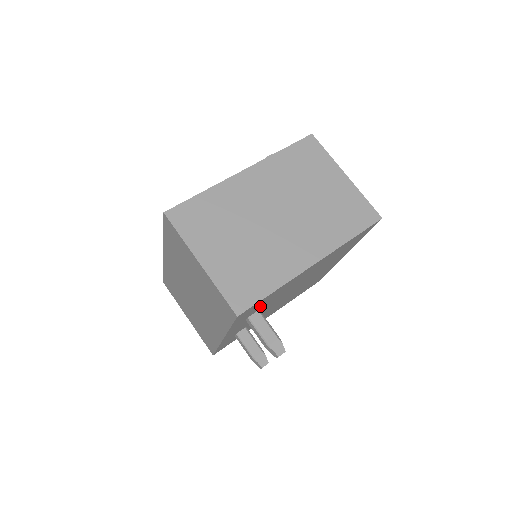
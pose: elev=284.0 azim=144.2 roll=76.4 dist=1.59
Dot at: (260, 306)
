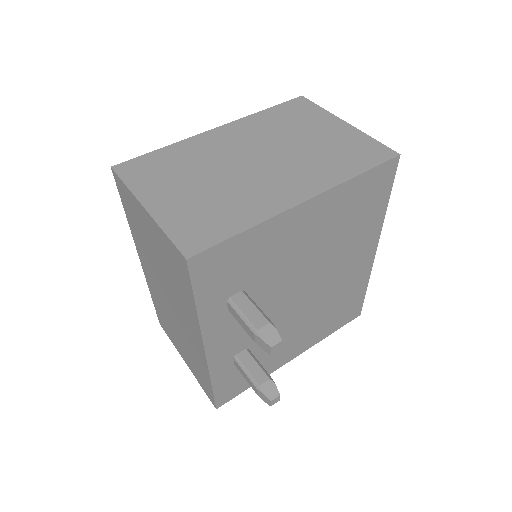
Dot at: (238, 275)
